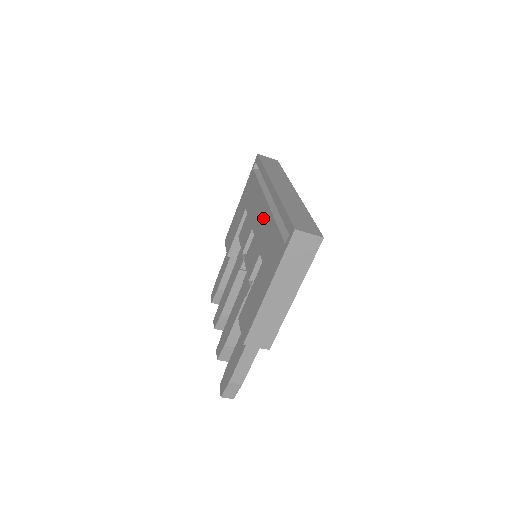
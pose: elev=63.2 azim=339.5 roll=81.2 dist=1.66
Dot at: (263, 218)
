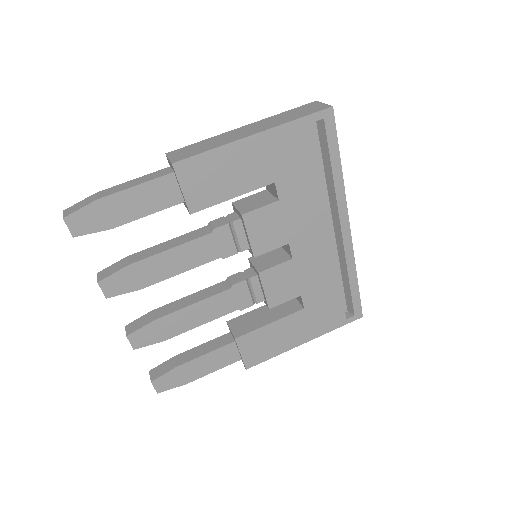
Dot at: occluded
